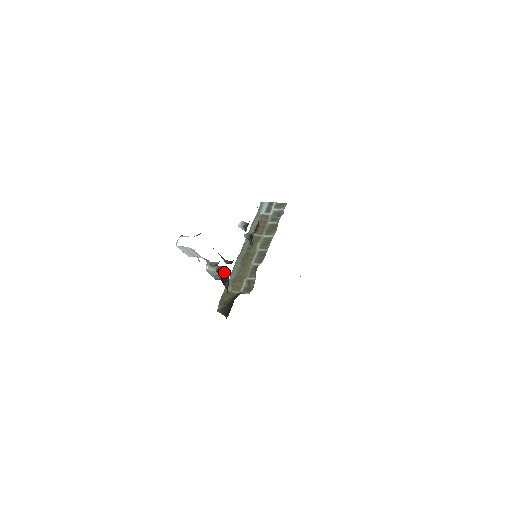
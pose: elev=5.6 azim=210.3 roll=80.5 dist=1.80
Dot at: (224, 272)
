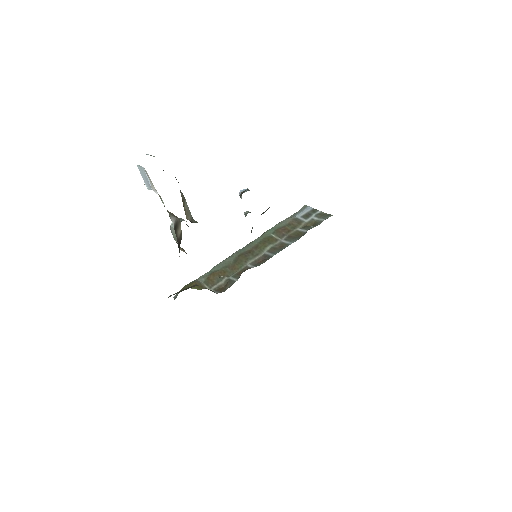
Dot at: (179, 229)
